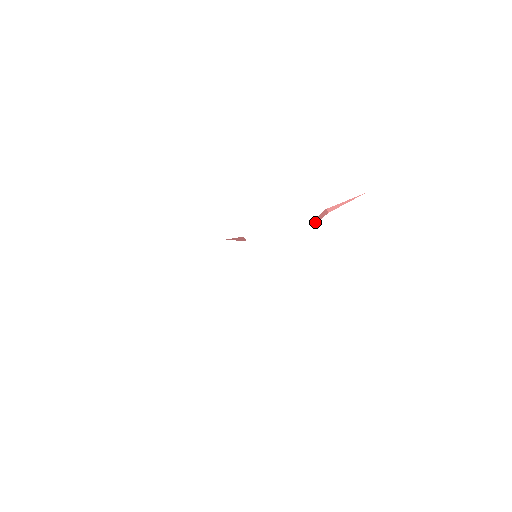
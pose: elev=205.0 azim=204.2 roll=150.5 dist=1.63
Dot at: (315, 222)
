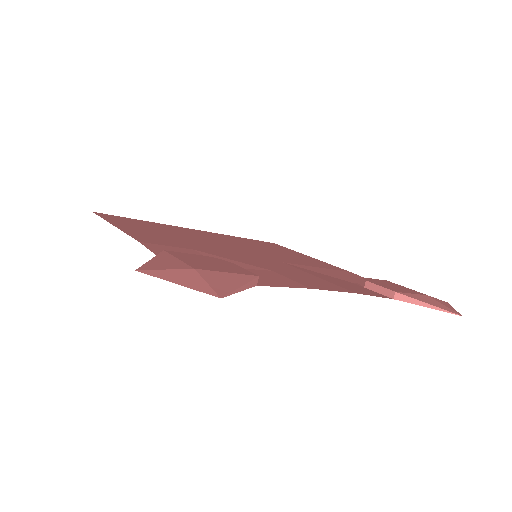
Dot at: (364, 284)
